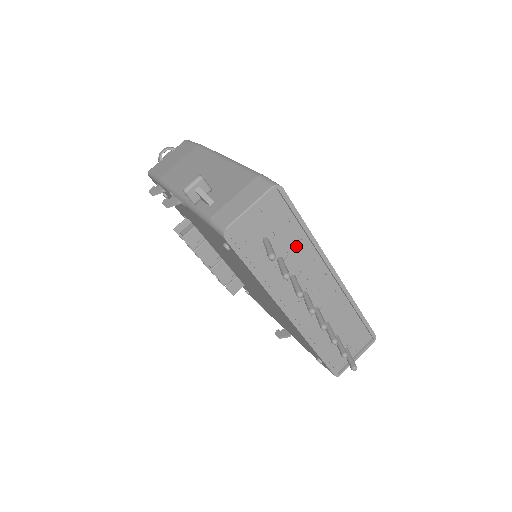
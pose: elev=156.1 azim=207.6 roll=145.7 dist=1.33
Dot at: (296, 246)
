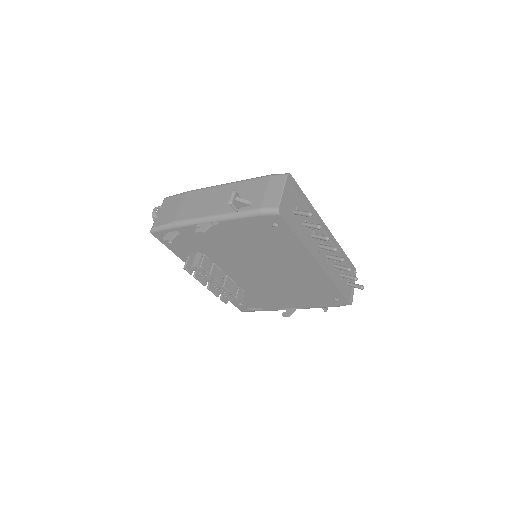
Dot at: occluded
